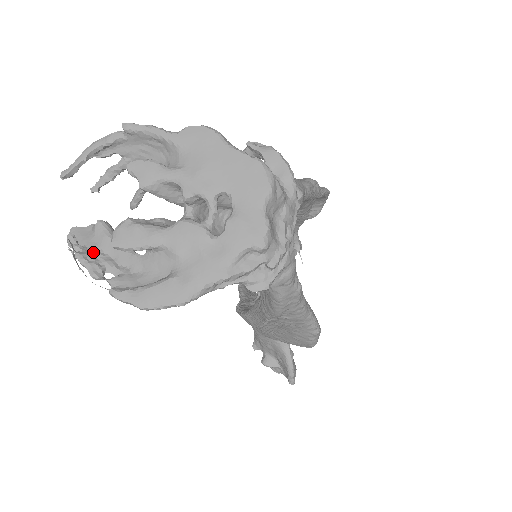
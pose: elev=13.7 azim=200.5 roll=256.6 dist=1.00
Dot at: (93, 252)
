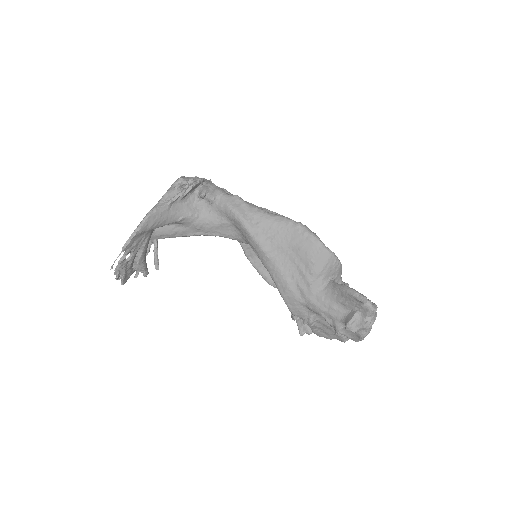
Dot at: occluded
